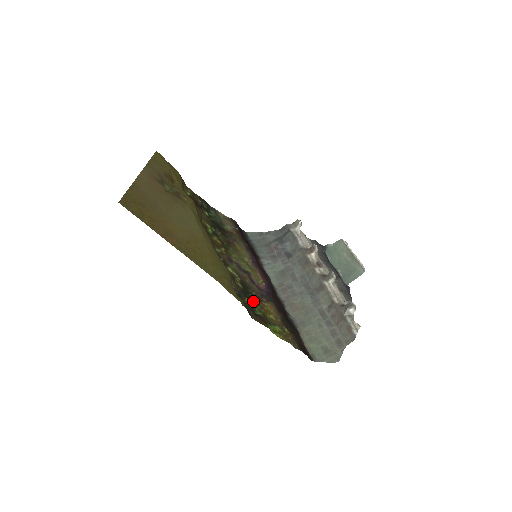
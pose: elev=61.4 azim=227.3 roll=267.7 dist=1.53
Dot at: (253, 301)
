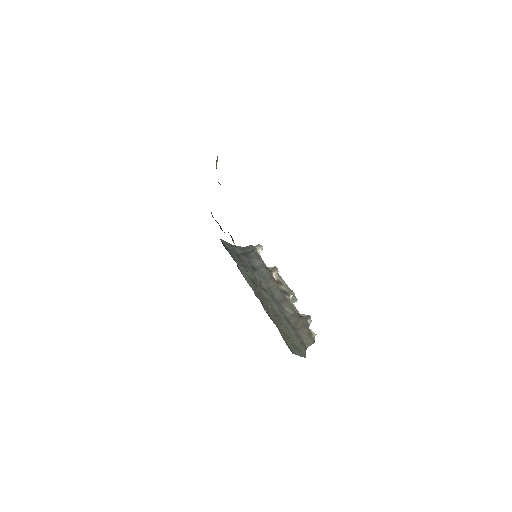
Dot at: occluded
